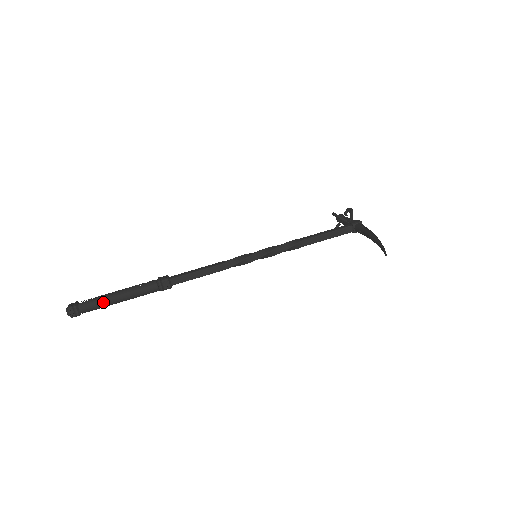
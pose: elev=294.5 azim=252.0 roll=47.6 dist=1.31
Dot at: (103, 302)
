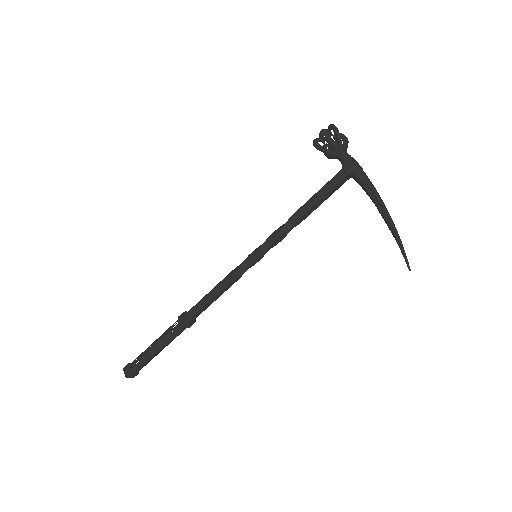
Dot at: (149, 360)
